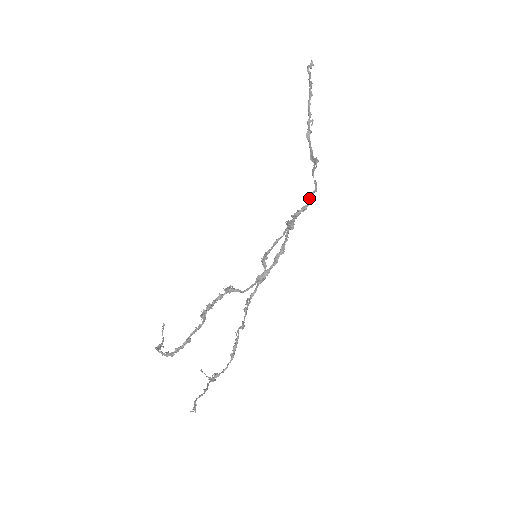
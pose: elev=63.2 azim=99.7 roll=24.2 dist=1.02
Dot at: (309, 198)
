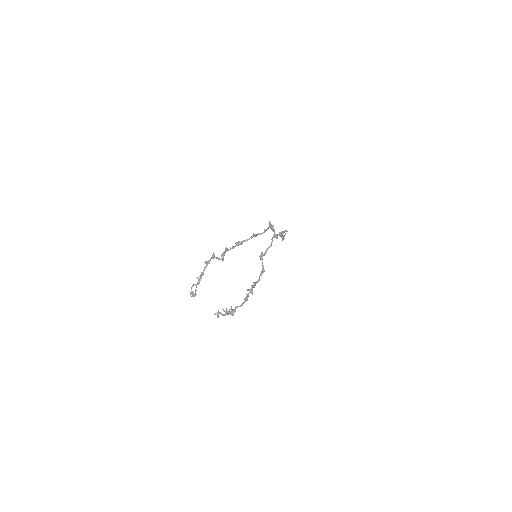
Dot at: (283, 231)
